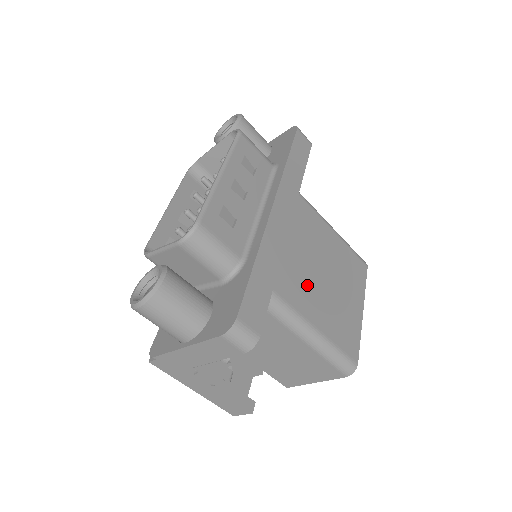
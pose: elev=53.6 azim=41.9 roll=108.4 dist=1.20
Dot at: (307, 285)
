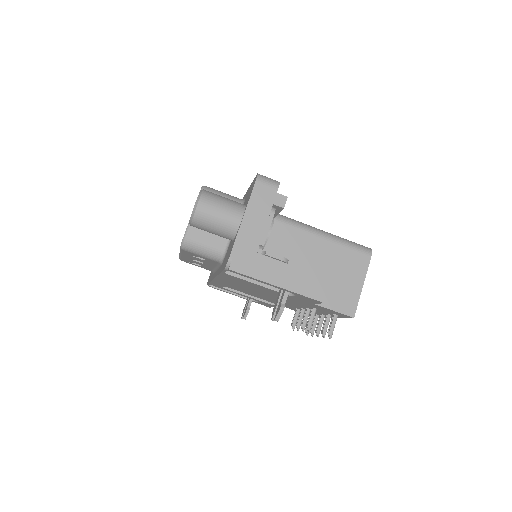
Dot at: occluded
